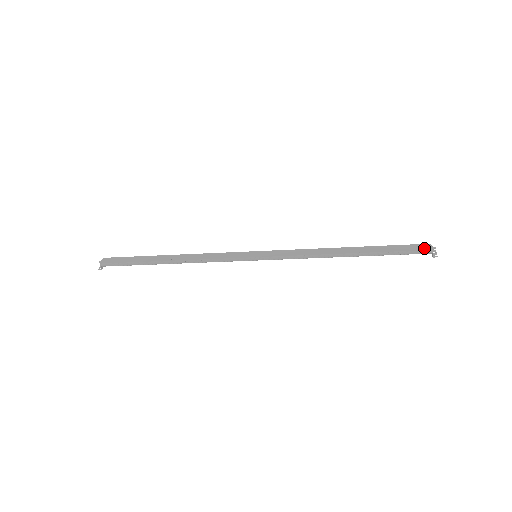
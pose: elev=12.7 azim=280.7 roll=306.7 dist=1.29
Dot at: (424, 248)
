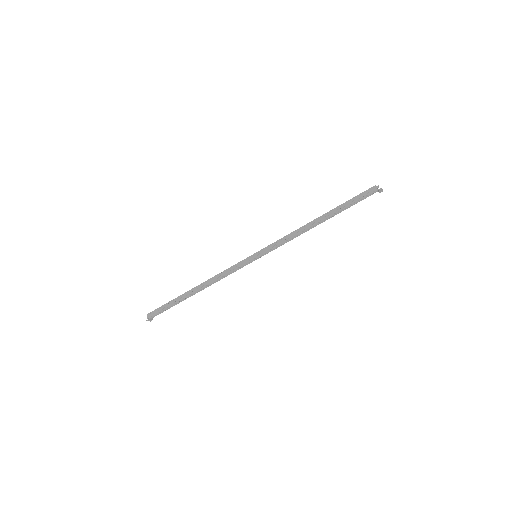
Dot at: (370, 189)
